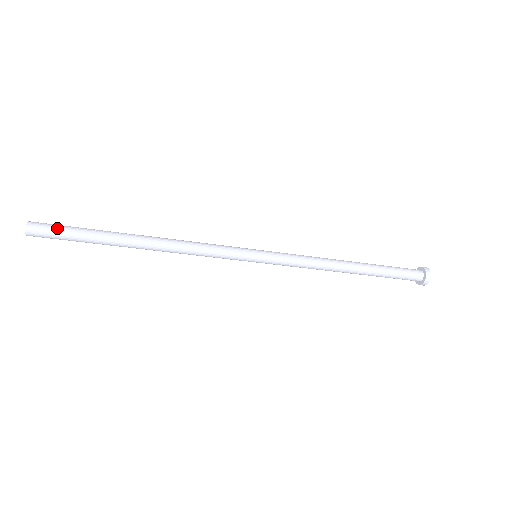
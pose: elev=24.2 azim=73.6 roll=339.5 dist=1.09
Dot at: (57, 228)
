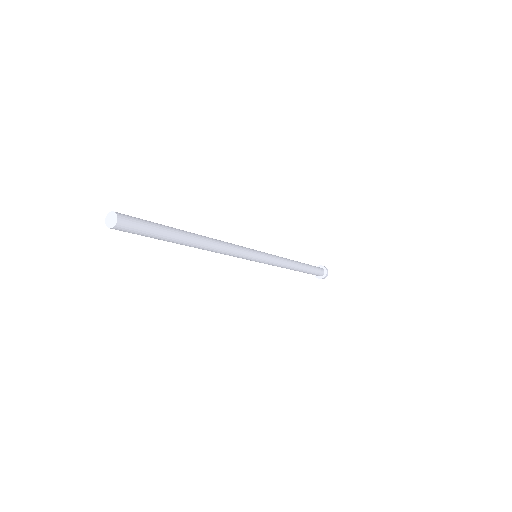
Dot at: (140, 219)
